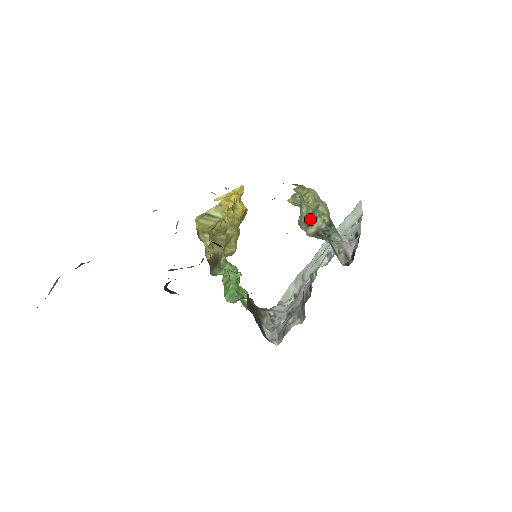
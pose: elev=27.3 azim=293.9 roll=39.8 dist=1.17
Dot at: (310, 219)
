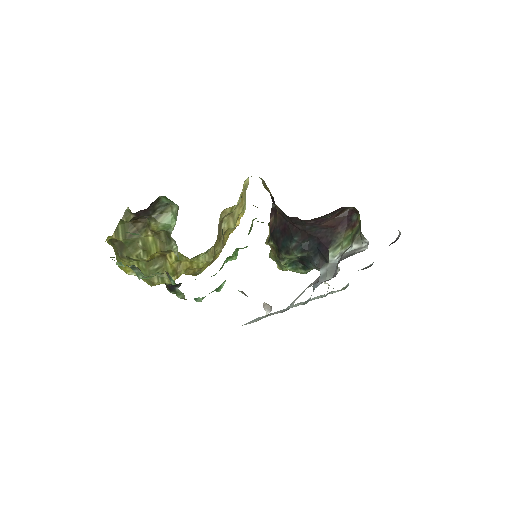
Dot at: occluded
